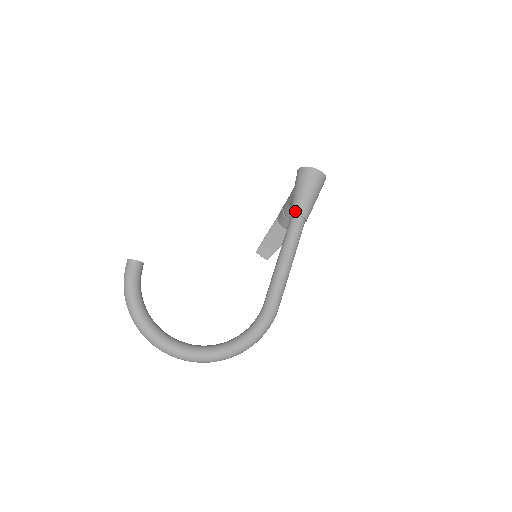
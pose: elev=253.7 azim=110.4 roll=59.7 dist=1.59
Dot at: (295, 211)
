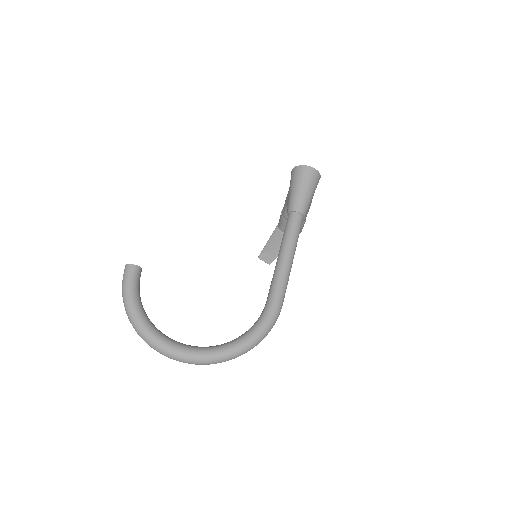
Dot at: (291, 208)
